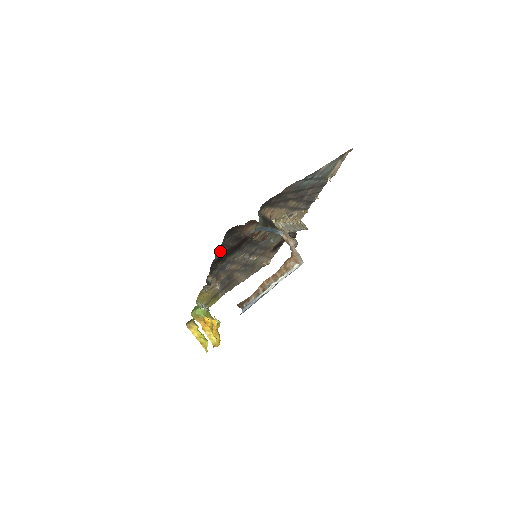
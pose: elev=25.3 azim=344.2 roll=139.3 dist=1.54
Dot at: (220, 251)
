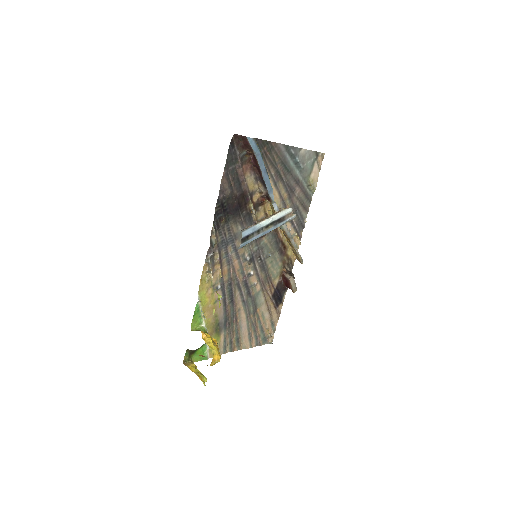
Dot at: (224, 188)
